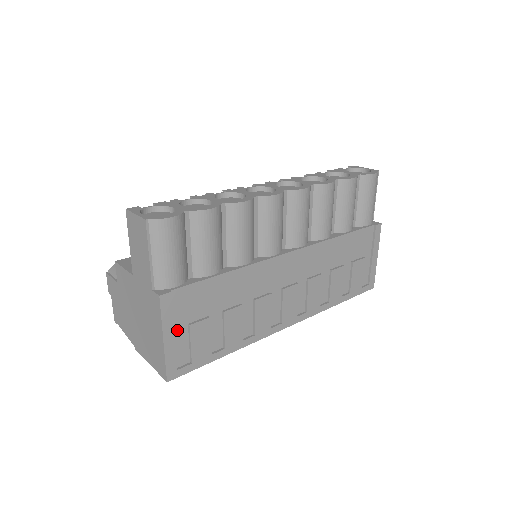
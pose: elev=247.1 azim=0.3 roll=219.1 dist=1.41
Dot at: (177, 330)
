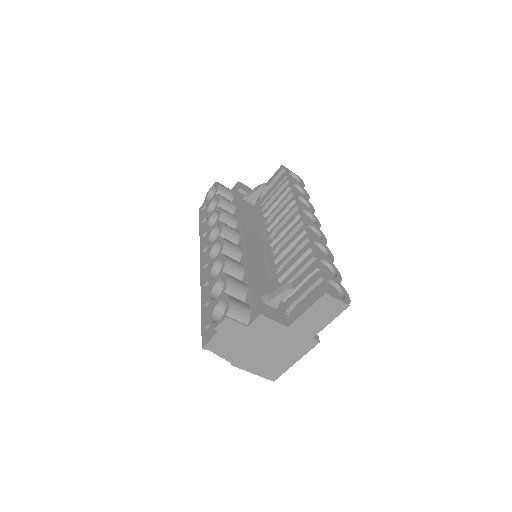
Dot at: occluded
